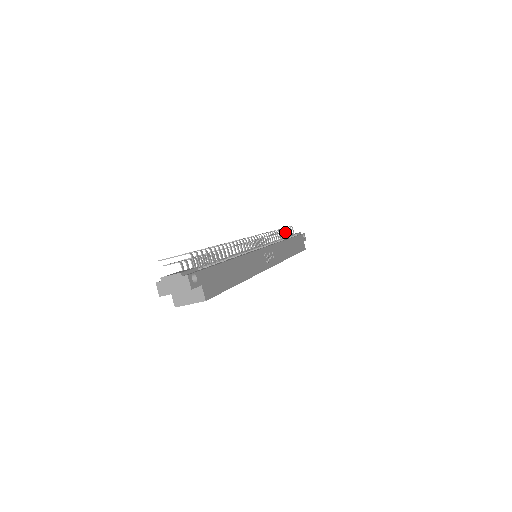
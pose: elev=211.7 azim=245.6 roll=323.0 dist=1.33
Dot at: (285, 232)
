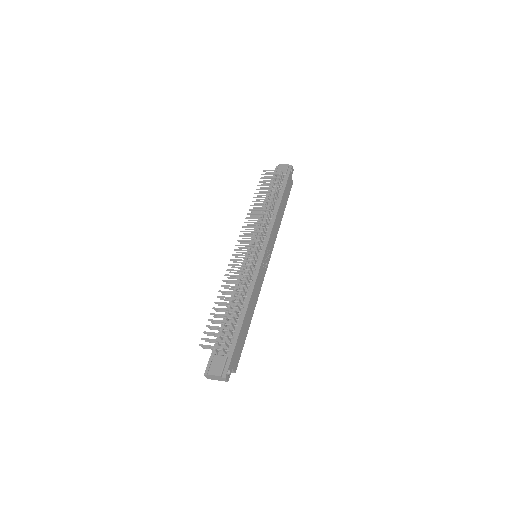
Dot at: occluded
